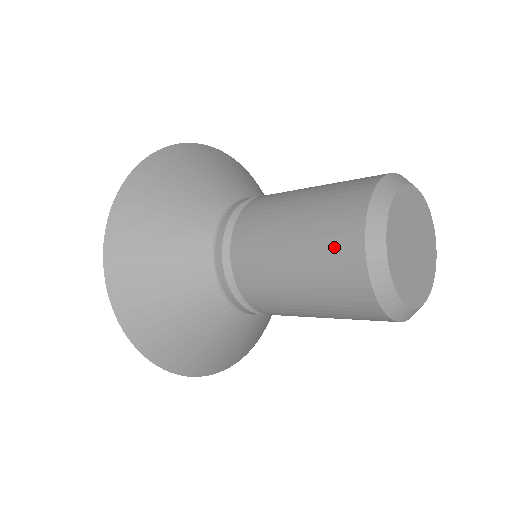
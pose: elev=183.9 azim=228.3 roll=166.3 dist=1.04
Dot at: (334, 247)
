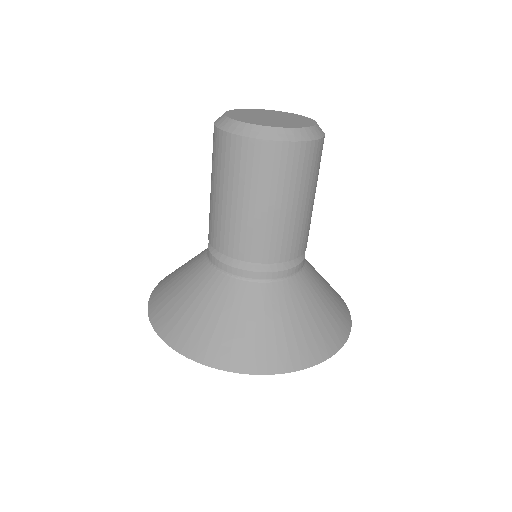
Dot at: (213, 149)
